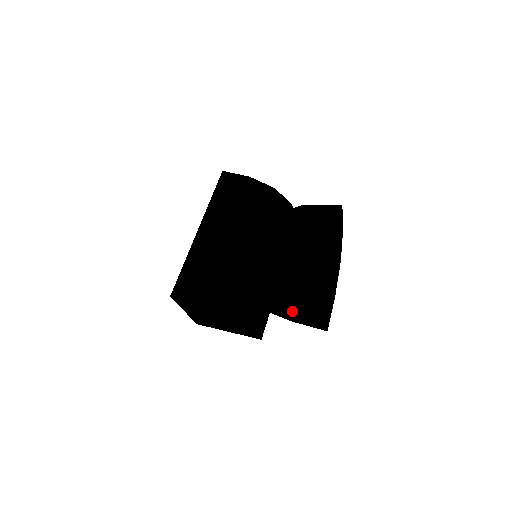
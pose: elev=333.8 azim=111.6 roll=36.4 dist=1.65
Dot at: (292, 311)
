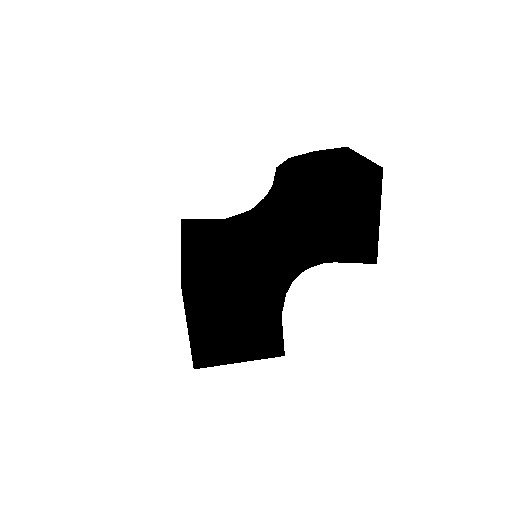
Dot at: (346, 231)
